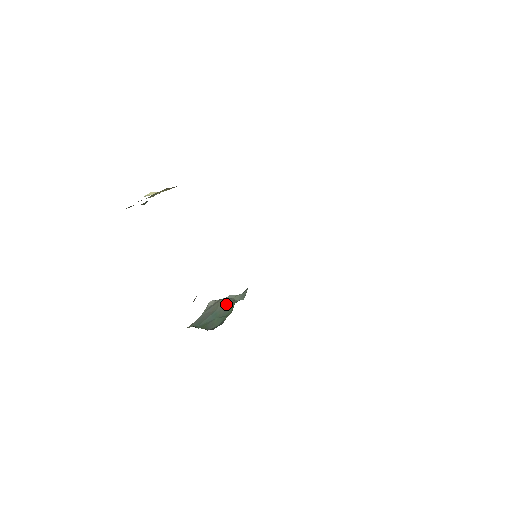
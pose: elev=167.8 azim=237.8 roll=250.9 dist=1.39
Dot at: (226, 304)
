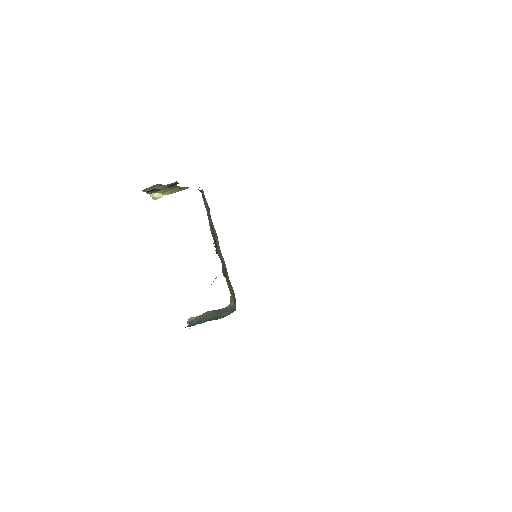
Dot at: (219, 310)
